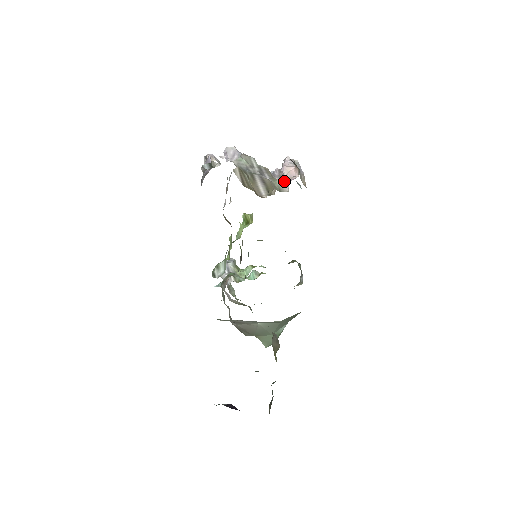
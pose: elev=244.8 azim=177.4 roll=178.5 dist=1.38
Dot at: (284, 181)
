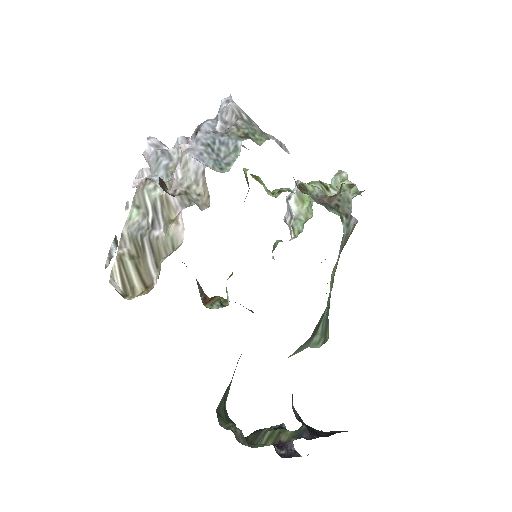
Dot at: (179, 217)
